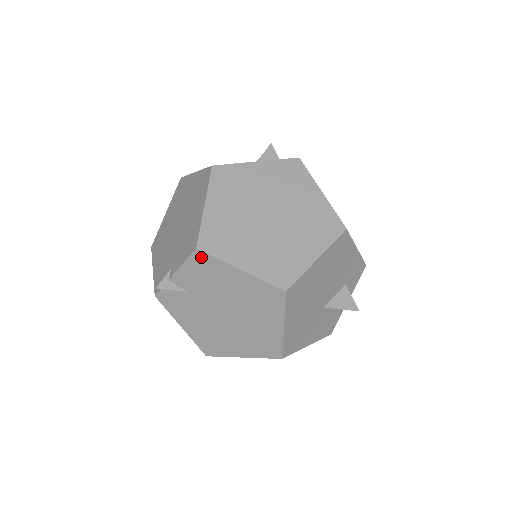
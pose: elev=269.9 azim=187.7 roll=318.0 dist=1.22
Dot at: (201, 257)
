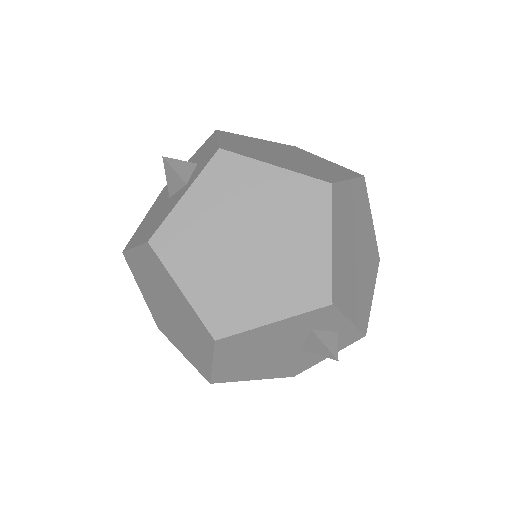
Dot at: occluded
